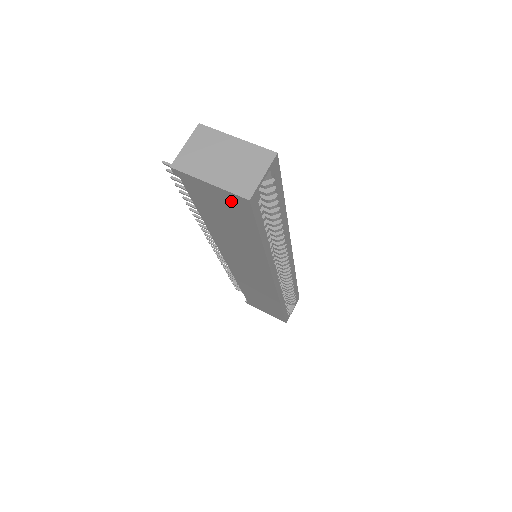
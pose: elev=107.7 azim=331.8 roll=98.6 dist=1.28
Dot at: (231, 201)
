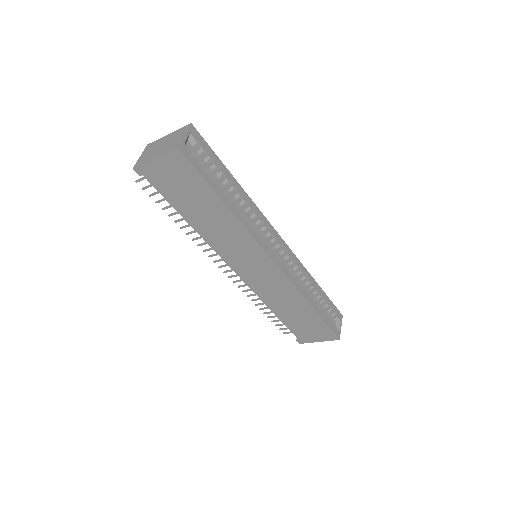
Dot at: (174, 165)
